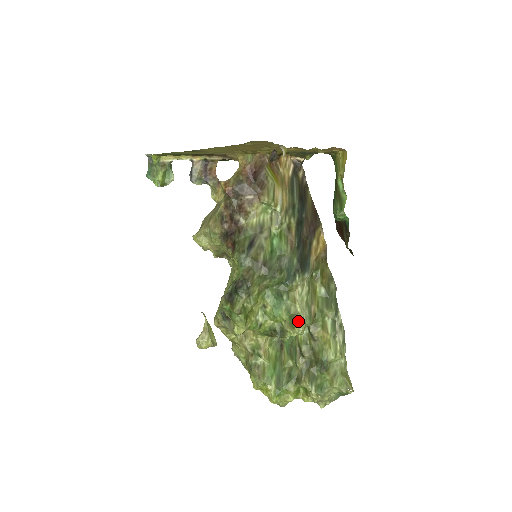
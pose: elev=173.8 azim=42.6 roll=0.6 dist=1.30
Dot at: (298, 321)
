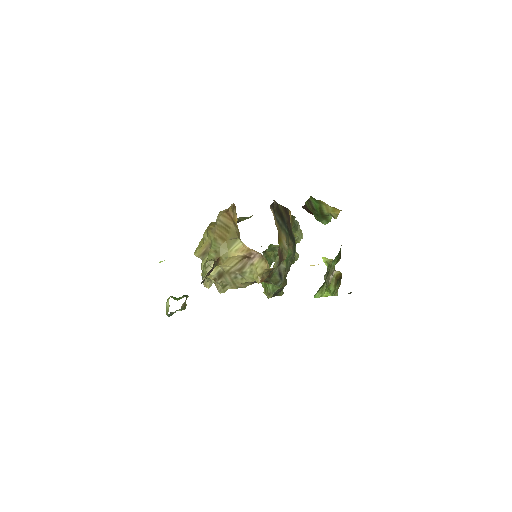
Dot at: occluded
